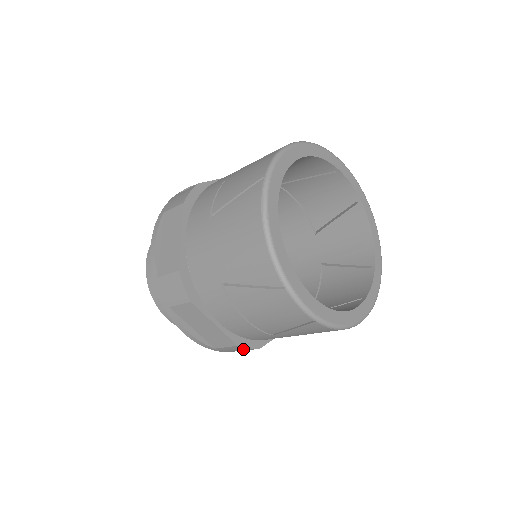
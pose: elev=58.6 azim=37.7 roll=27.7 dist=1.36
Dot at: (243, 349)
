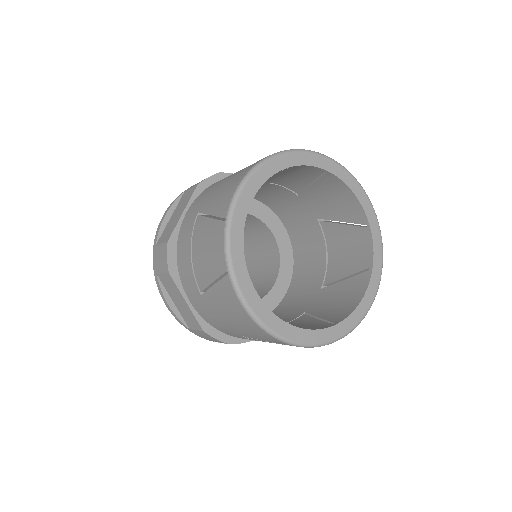
Dot at: occluded
